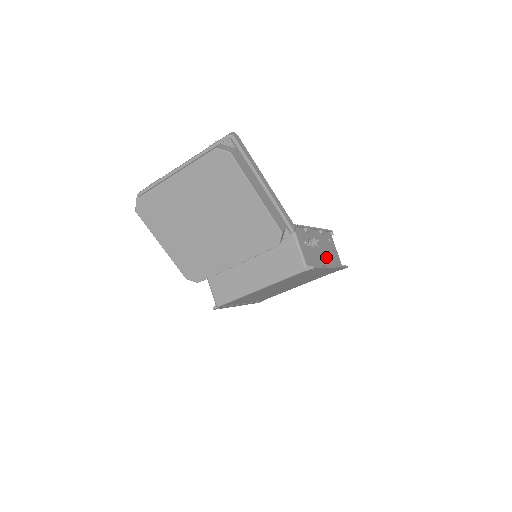
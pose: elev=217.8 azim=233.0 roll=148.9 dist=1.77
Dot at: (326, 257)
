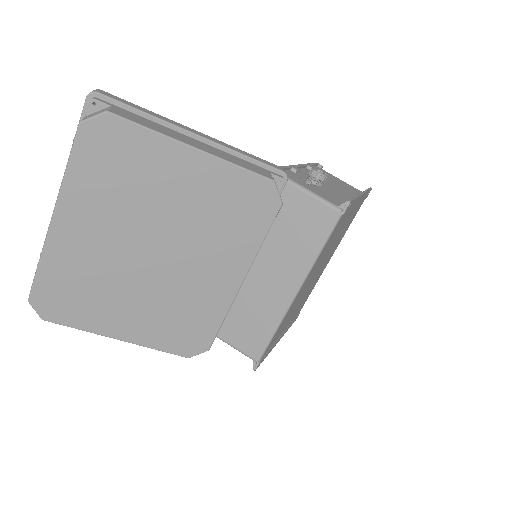
Dot at: (342, 190)
